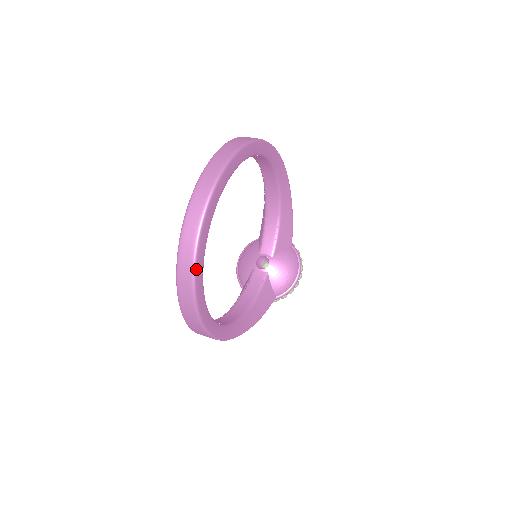
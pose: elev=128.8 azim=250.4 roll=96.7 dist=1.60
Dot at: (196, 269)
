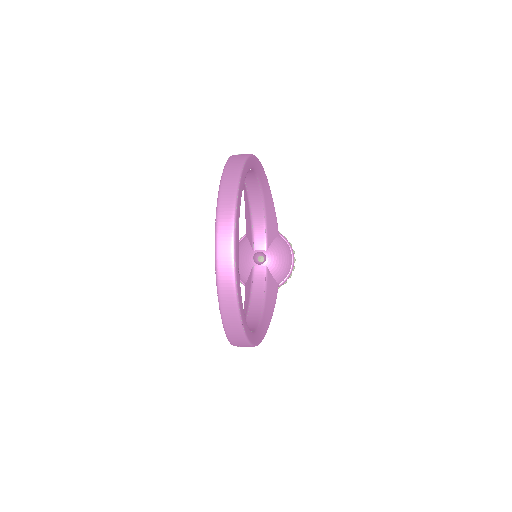
Dot at: (238, 299)
